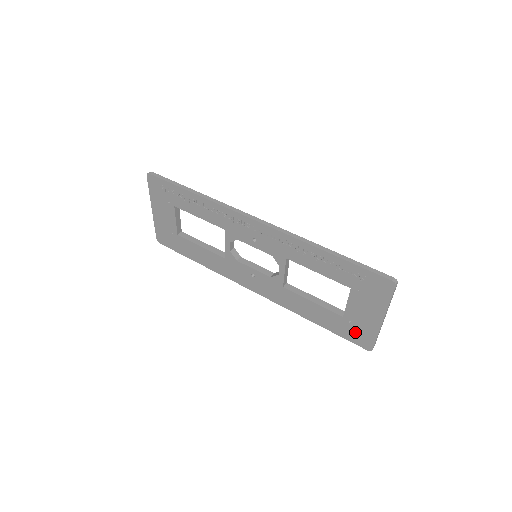
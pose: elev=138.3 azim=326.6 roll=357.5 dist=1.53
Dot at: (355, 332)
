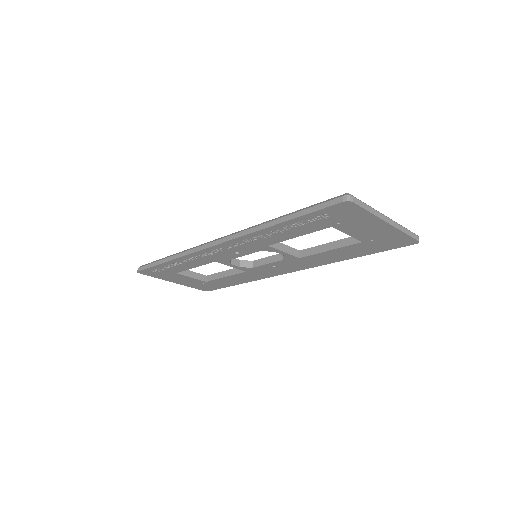
Dot at: (387, 243)
